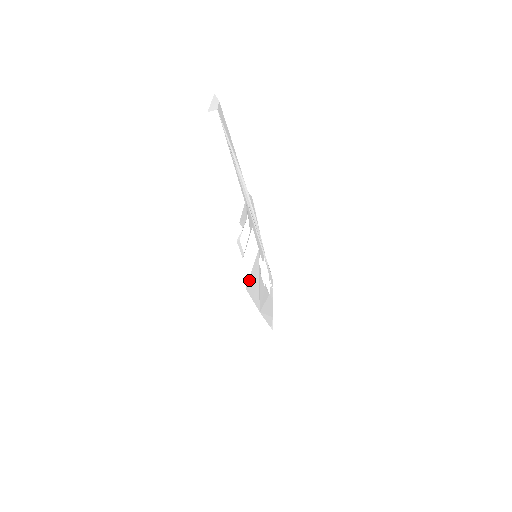
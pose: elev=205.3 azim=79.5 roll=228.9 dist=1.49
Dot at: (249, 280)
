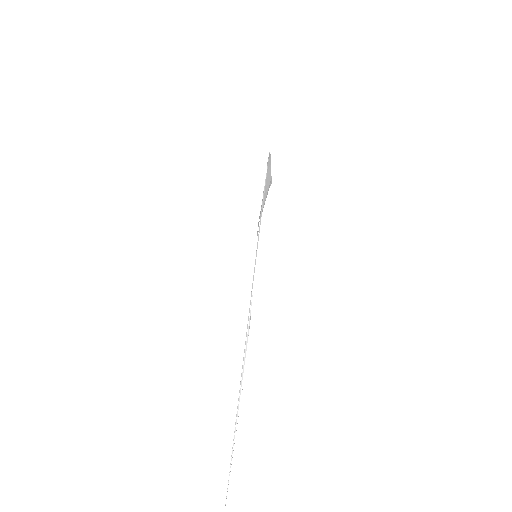
Dot at: occluded
